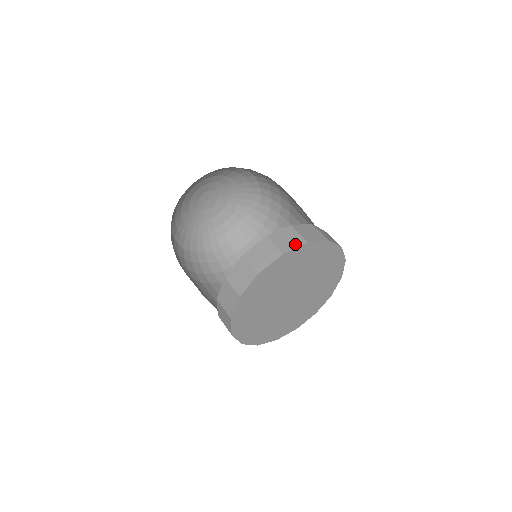
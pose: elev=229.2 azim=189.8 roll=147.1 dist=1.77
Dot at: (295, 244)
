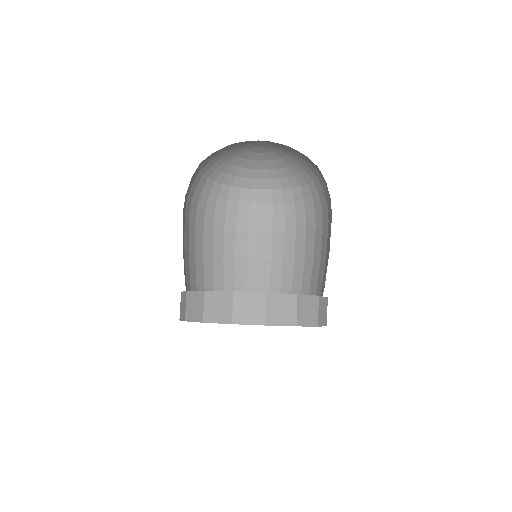
Dot at: (252, 320)
